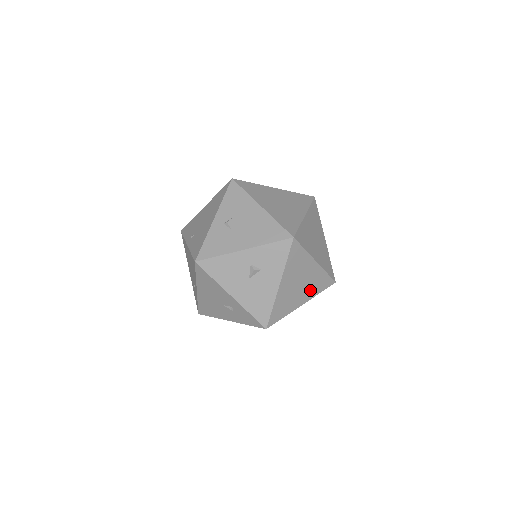
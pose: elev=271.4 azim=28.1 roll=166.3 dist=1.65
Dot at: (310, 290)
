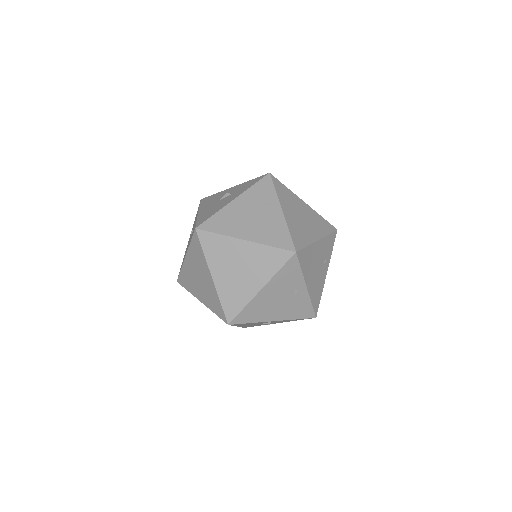
Dot at: (261, 233)
